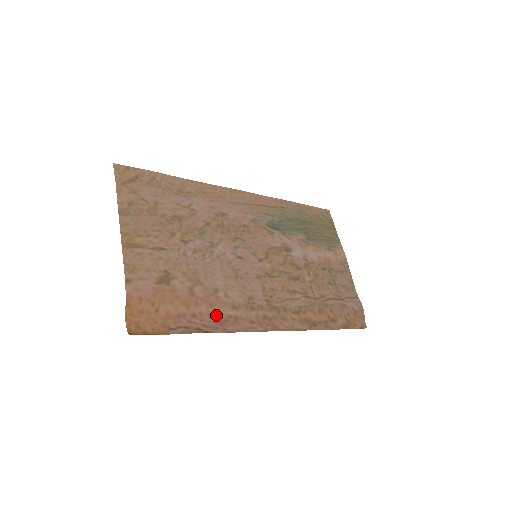
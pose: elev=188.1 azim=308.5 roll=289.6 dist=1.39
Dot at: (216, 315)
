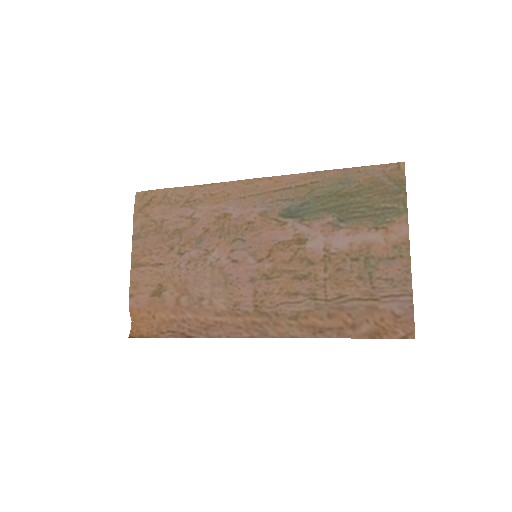
Dot at: (204, 320)
